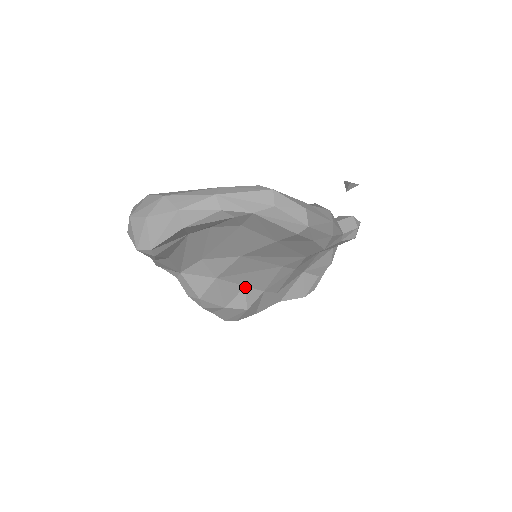
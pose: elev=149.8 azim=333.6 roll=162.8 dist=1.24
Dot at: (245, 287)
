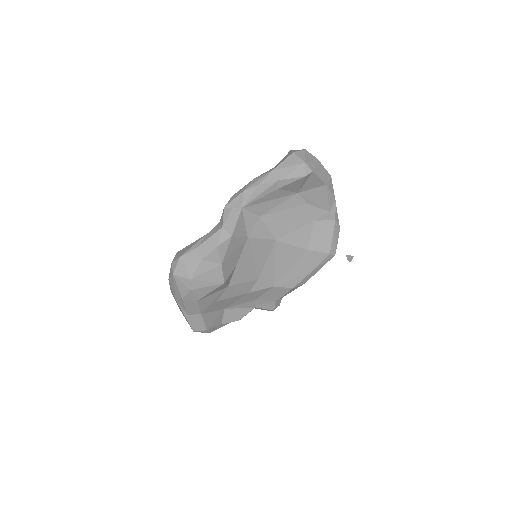
Dot at: (235, 267)
